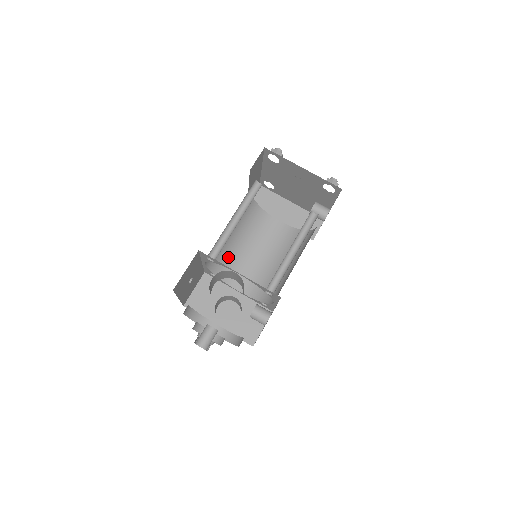
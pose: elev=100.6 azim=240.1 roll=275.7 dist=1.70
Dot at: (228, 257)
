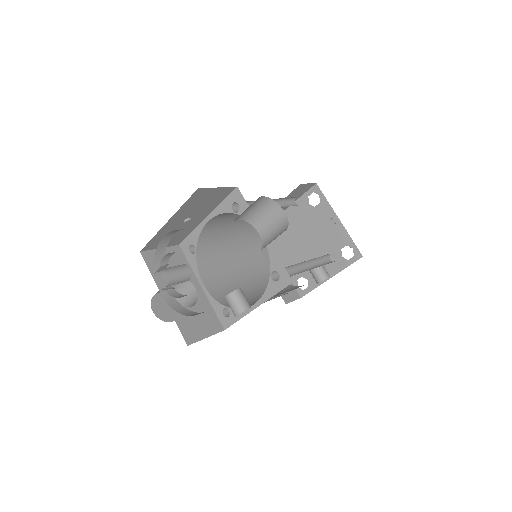
Dot at: (215, 247)
